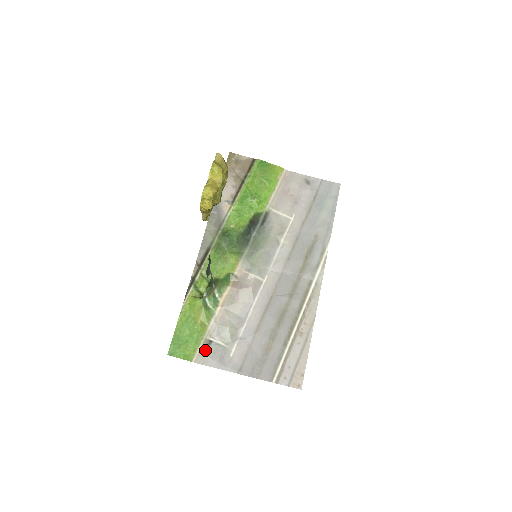
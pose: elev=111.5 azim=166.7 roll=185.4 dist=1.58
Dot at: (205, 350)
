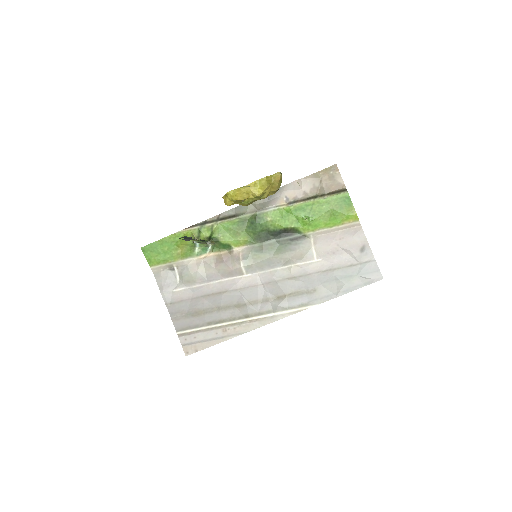
Dot at: (165, 270)
